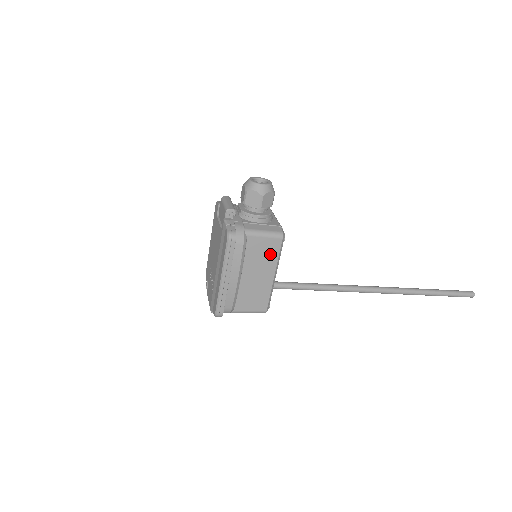
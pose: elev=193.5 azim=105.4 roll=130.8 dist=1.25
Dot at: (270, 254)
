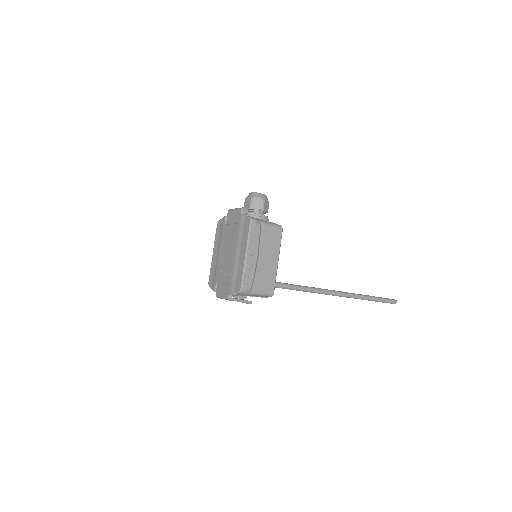
Dot at: (275, 241)
